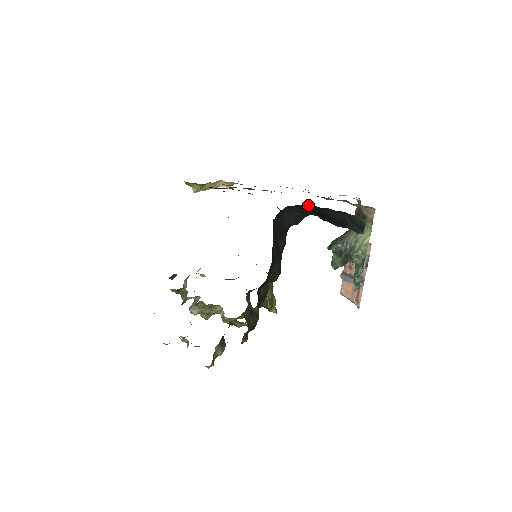
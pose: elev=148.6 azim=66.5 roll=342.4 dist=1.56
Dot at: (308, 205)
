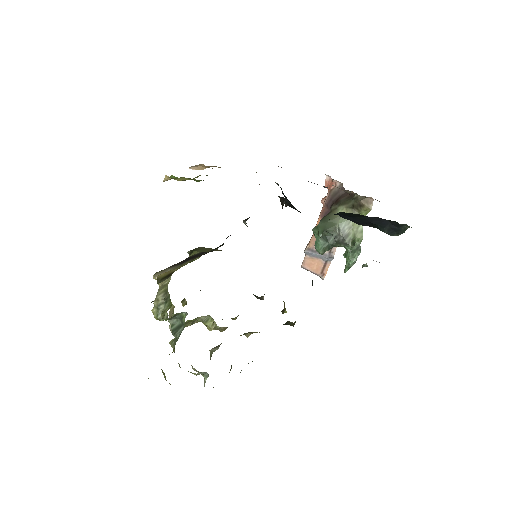
Dot at: (357, 214)
